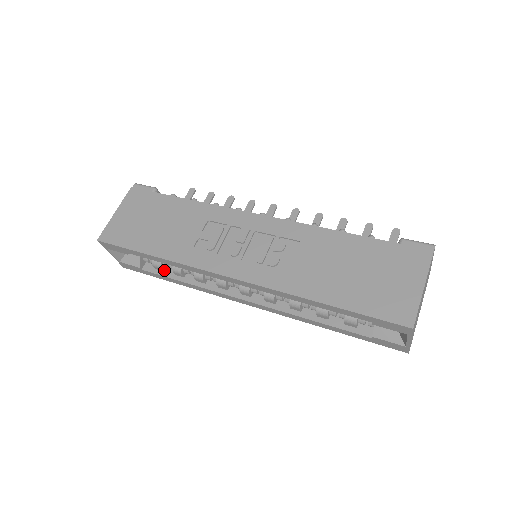
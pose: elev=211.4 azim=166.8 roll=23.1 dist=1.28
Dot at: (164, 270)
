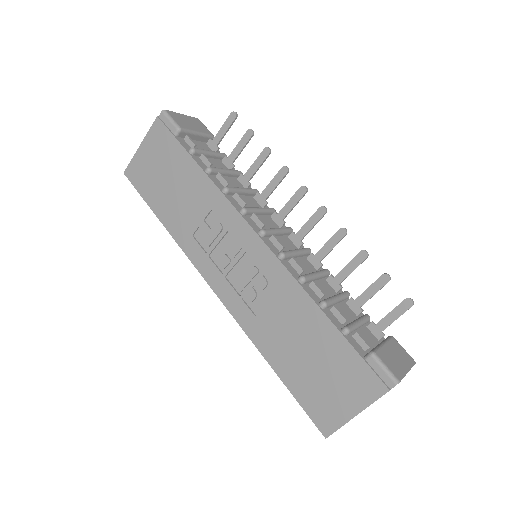
Dot at: occluded
